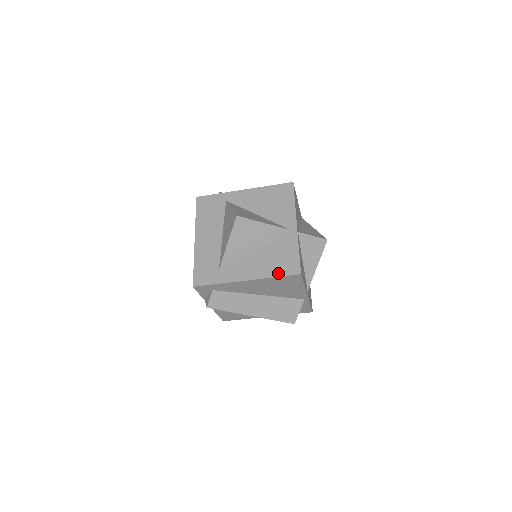
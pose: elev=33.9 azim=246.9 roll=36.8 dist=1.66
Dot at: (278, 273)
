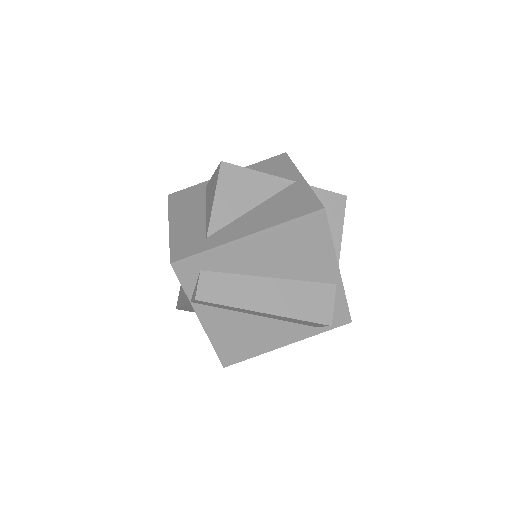
Dot at: (292, 216)
